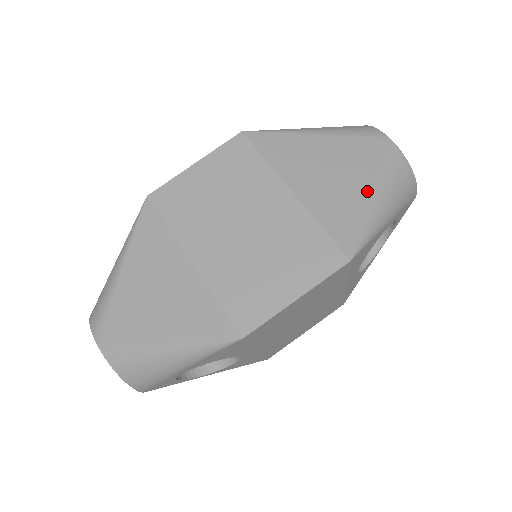
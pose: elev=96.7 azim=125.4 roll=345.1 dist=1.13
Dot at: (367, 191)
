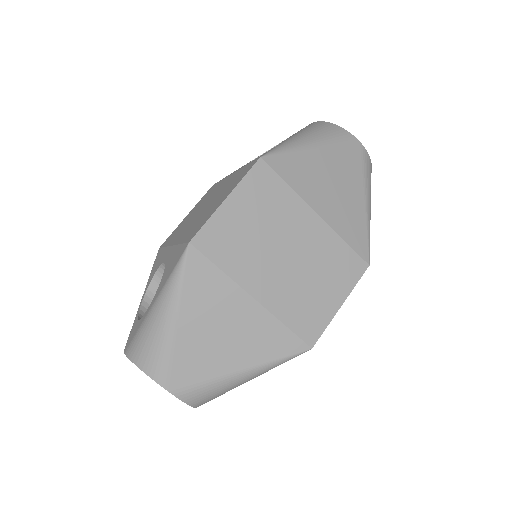
Dot at: (361, 198)
